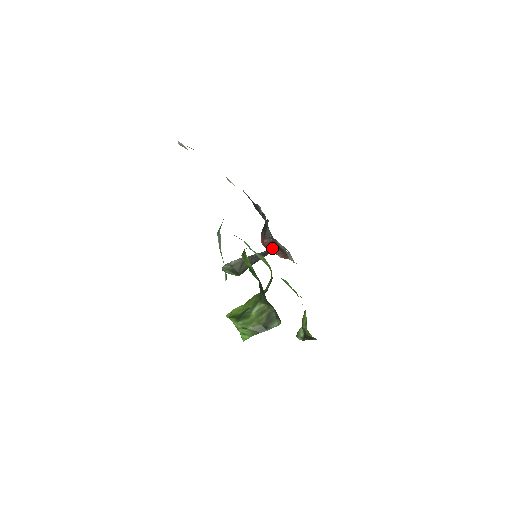
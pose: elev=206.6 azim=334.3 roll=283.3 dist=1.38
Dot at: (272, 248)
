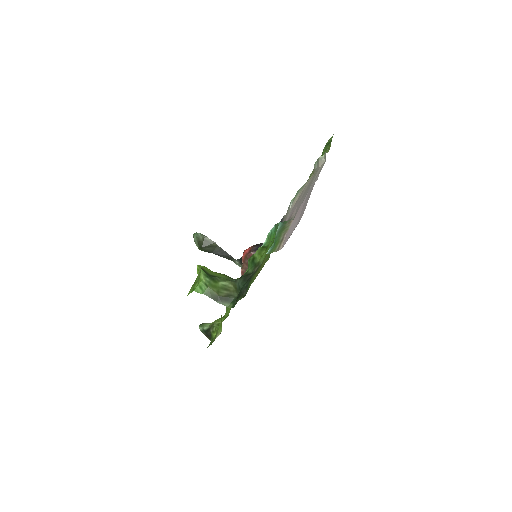
Dot at: occluded
